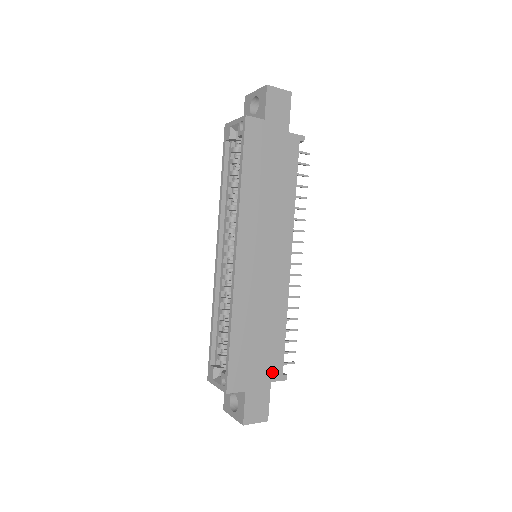
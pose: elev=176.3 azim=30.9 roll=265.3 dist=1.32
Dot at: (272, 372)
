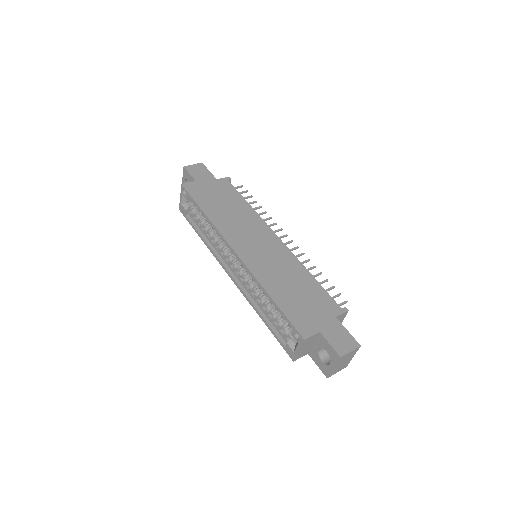
Dot at: (330, 310)
